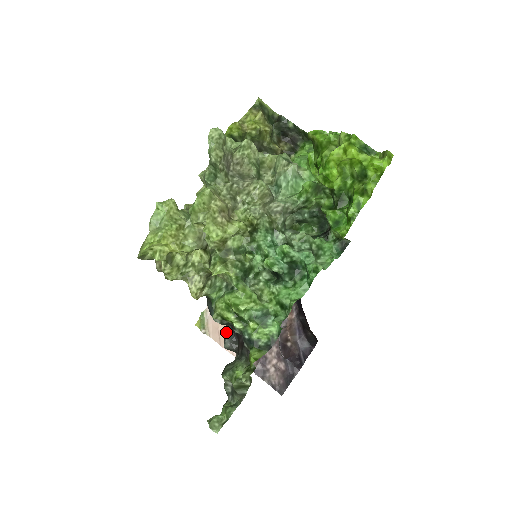
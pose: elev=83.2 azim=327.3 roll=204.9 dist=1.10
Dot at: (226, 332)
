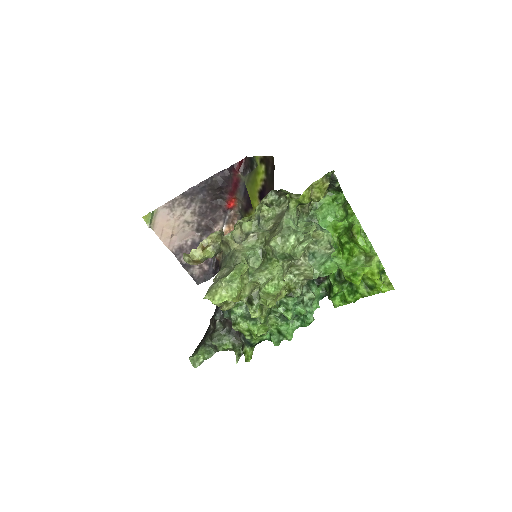
Dot at: (170, 232)
